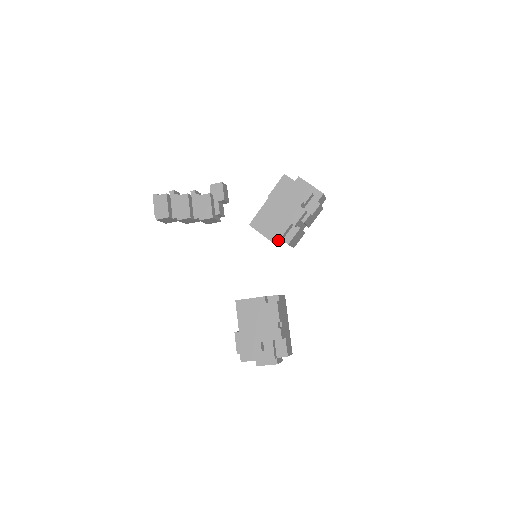
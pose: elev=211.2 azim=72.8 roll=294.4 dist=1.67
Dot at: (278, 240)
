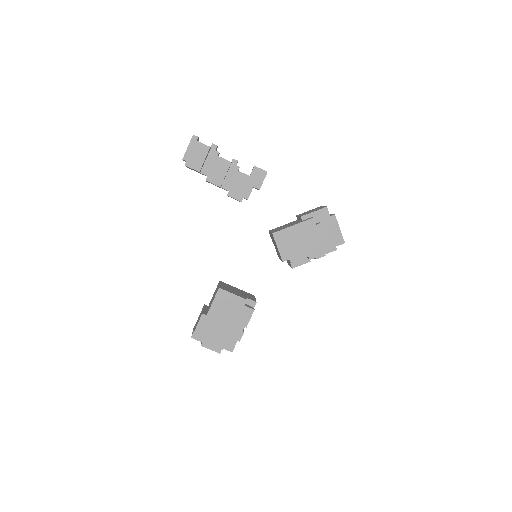
Dot at: occluded
